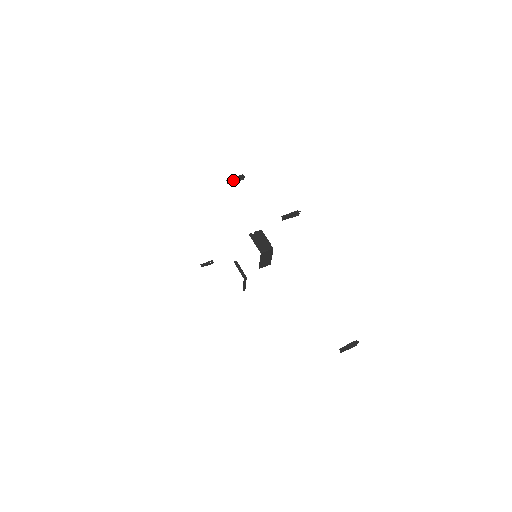
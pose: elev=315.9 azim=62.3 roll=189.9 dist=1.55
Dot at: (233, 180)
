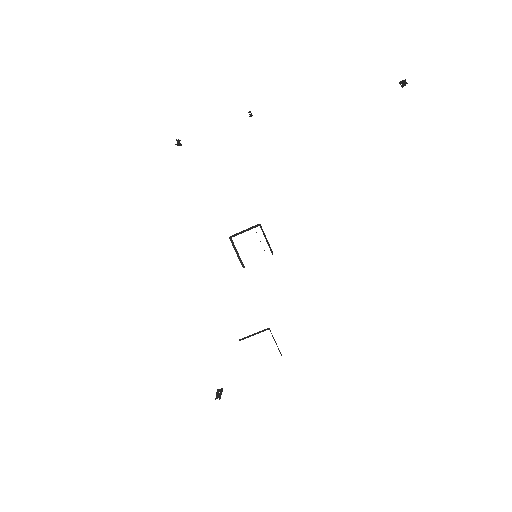
Dot at: (177, 141)
